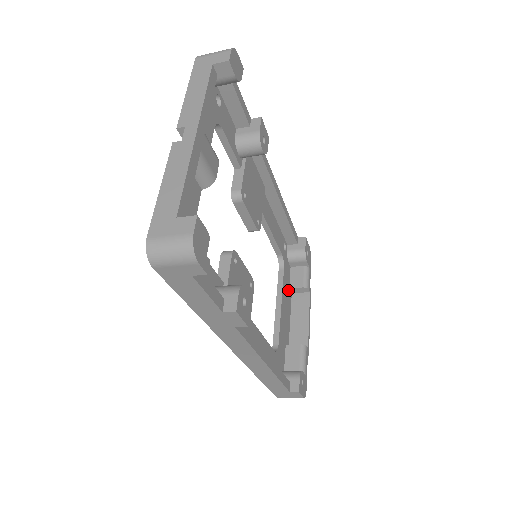
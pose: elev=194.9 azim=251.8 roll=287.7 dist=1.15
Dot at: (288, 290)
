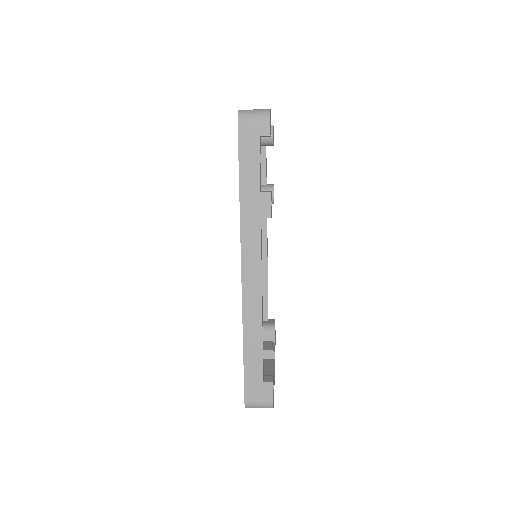
Dot at: occluded
